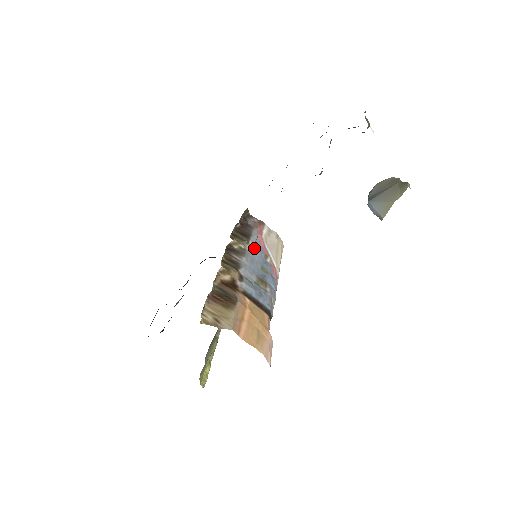
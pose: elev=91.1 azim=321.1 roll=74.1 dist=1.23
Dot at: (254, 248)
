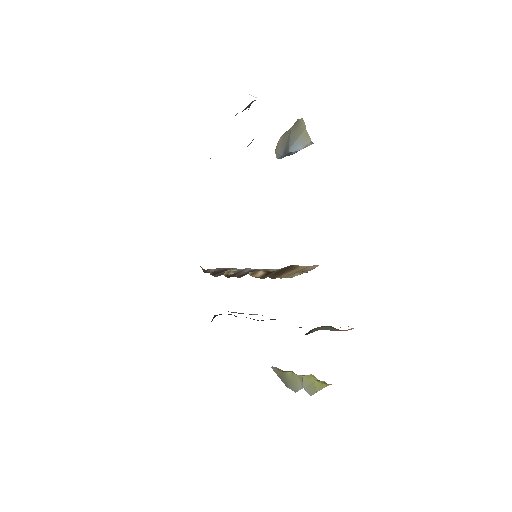
Dot at: occluded
